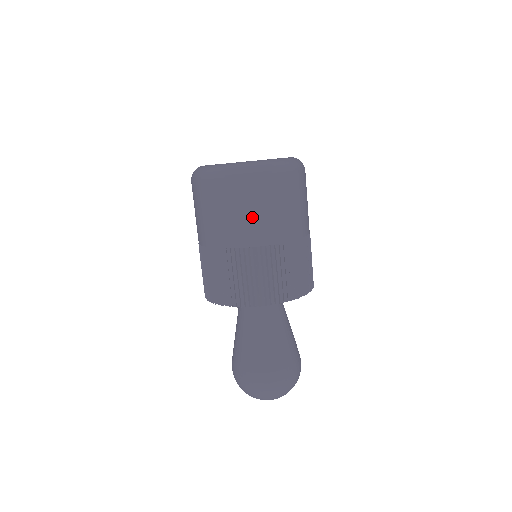
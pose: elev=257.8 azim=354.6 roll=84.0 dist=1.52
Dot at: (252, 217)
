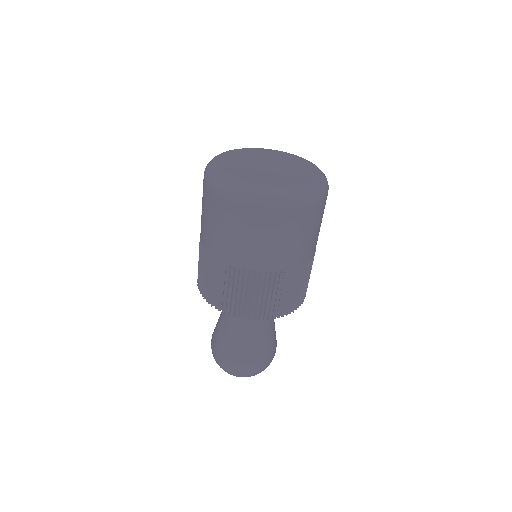
Dot at: (316, 234)
